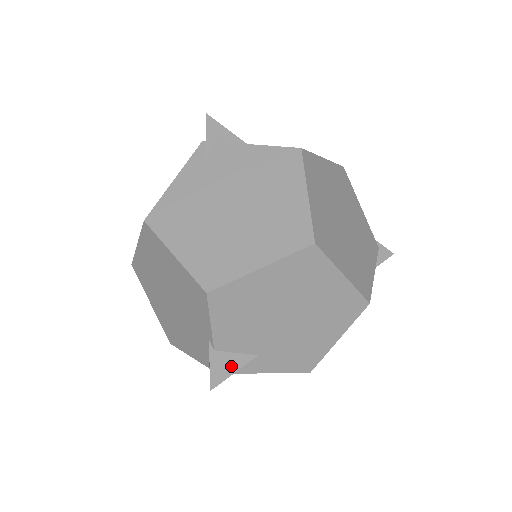
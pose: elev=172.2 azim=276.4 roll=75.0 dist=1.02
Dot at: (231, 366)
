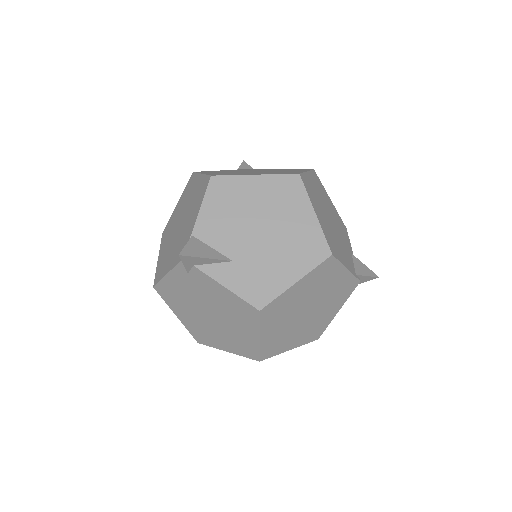
Dot at: occluded
